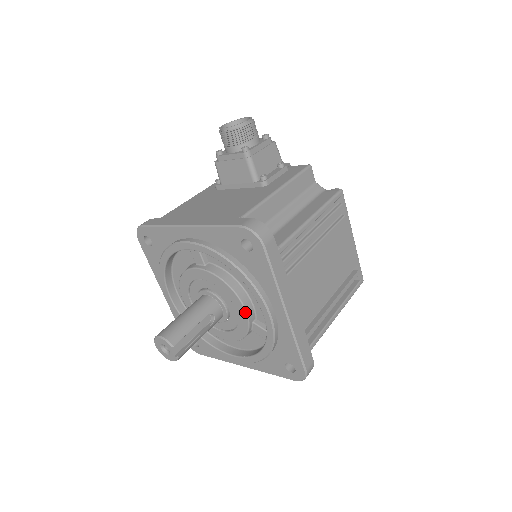
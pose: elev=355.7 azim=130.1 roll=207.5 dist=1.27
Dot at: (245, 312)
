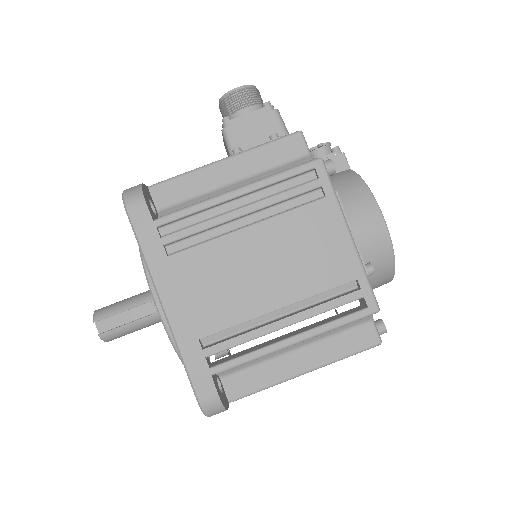
Dot at: occluded
